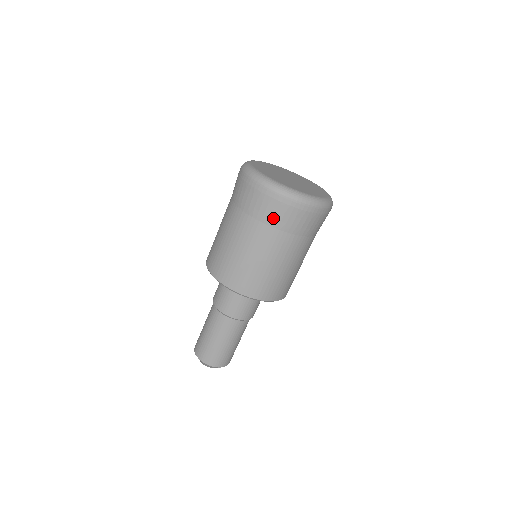
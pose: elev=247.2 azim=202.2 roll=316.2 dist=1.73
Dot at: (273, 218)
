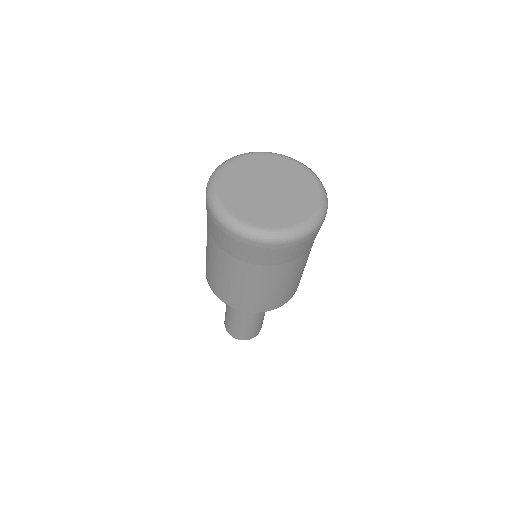
Dot at: (287, 258)
